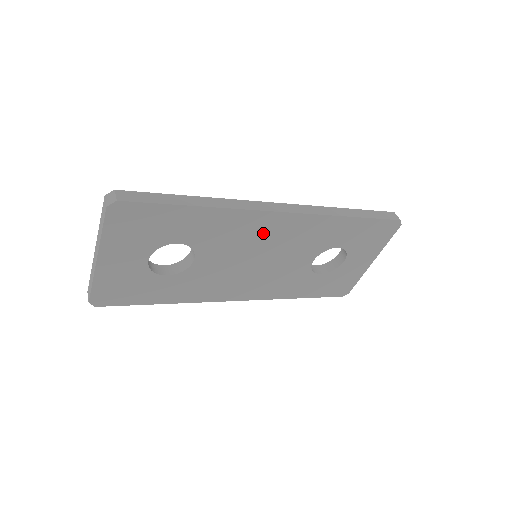
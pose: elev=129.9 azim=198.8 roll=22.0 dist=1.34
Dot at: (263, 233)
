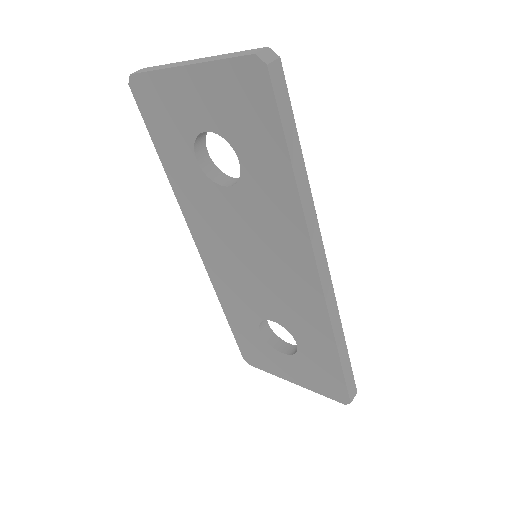
Dot at: (286, 258)
